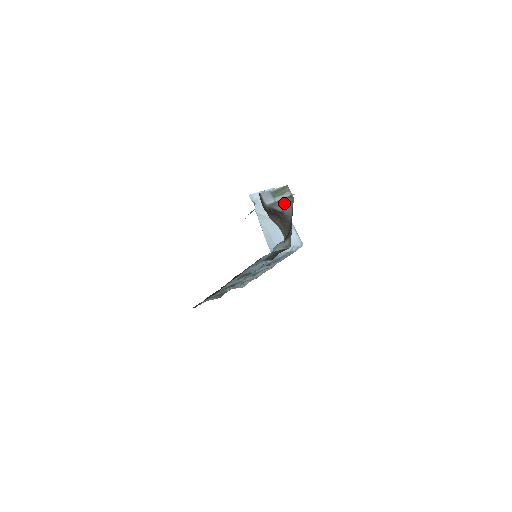
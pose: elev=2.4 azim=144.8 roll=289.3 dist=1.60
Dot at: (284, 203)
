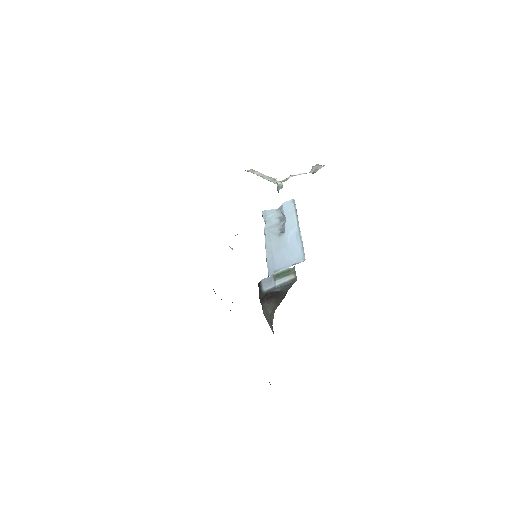
Dot at: (284, 286)
